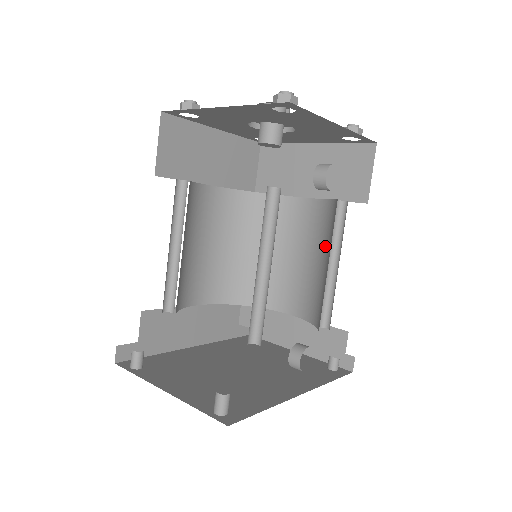
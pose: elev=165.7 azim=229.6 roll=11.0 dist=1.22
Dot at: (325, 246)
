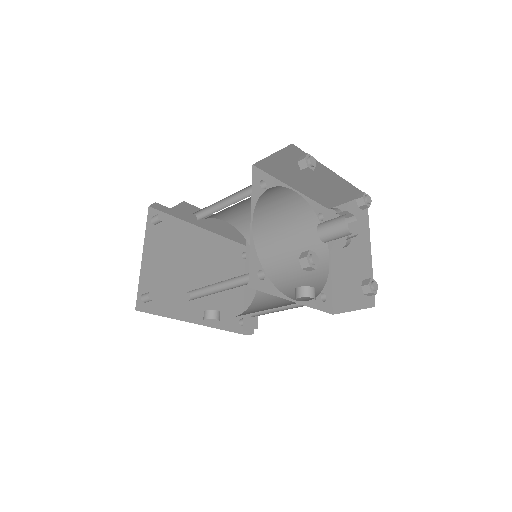
Dot at: (294, 295)
